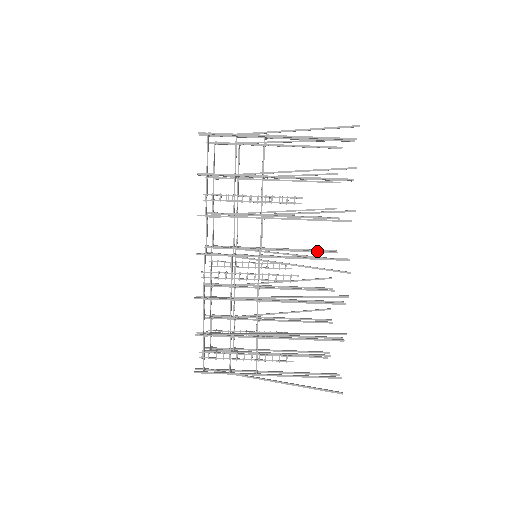
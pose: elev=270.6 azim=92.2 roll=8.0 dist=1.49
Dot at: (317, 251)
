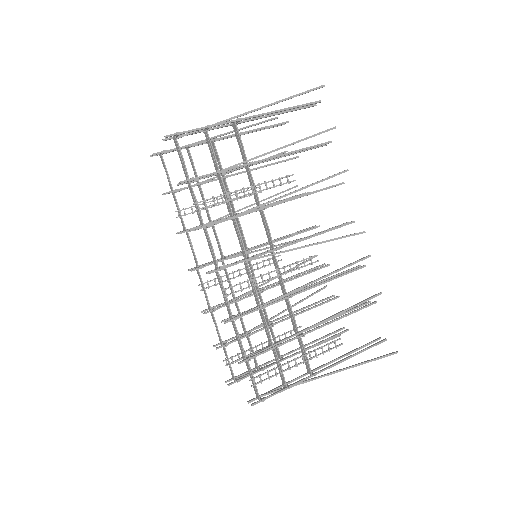
Dot at: (301, 232)
